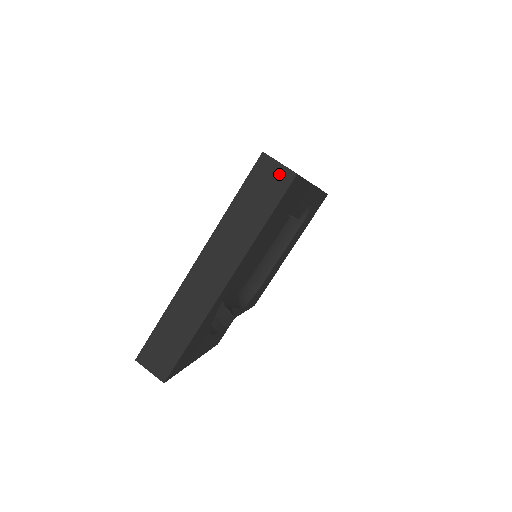
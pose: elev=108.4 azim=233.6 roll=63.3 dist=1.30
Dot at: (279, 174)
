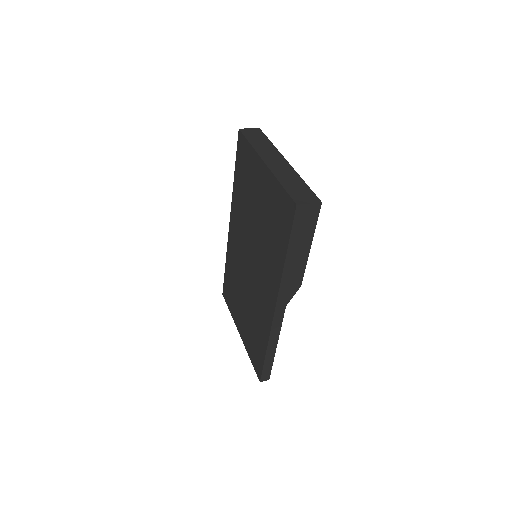
Dot at: (254, 130)
